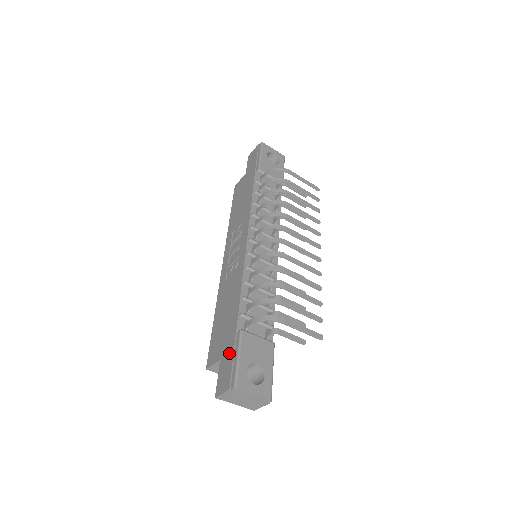
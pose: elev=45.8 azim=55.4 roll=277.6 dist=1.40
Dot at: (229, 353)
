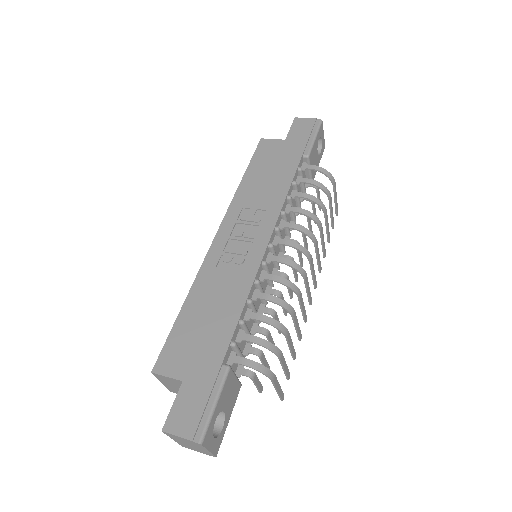
Dot at: (203, 386)
